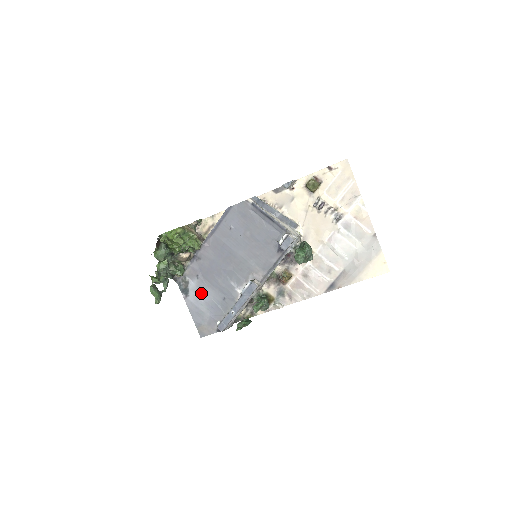
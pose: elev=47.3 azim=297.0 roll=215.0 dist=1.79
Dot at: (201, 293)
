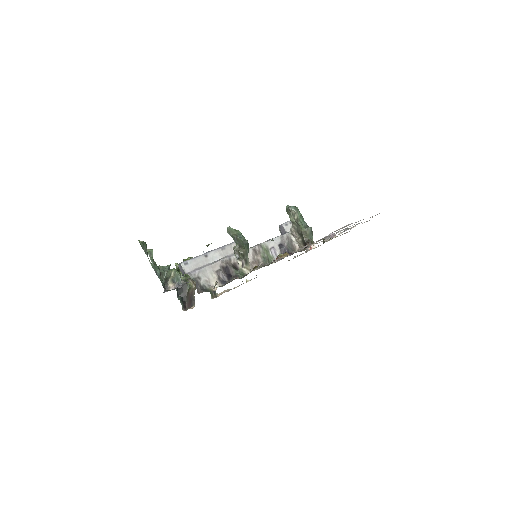
Dot at: occluded
